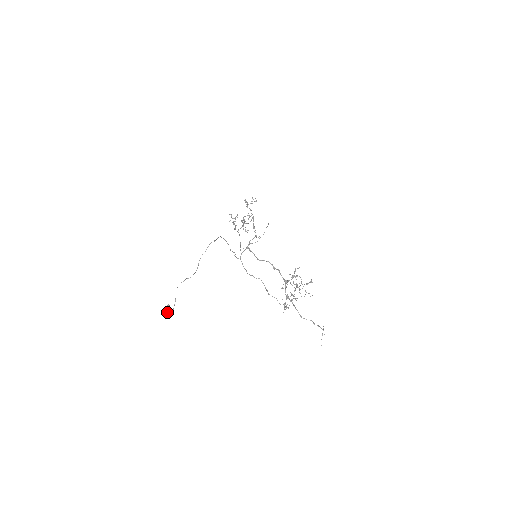
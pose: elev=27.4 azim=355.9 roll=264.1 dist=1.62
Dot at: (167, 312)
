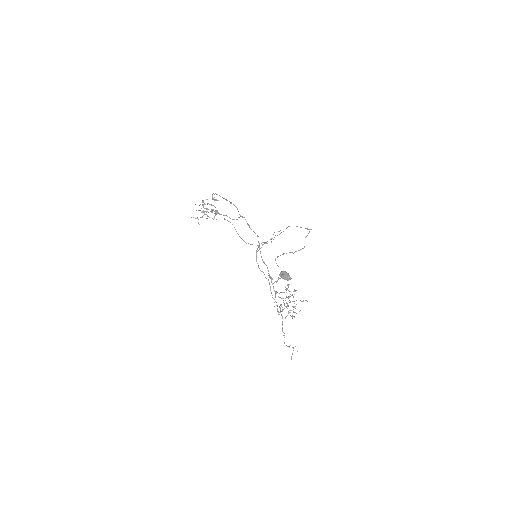
Dot at: (289, 279)
